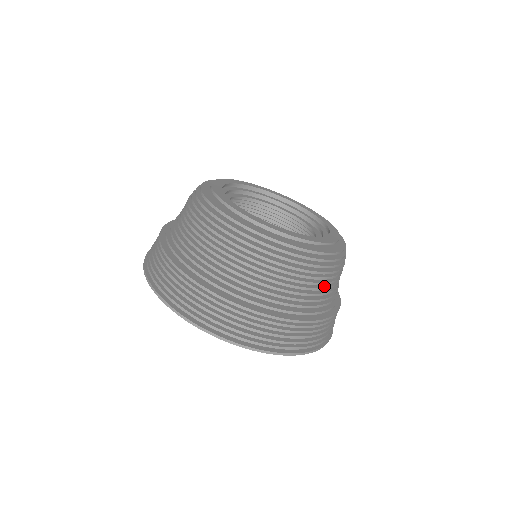
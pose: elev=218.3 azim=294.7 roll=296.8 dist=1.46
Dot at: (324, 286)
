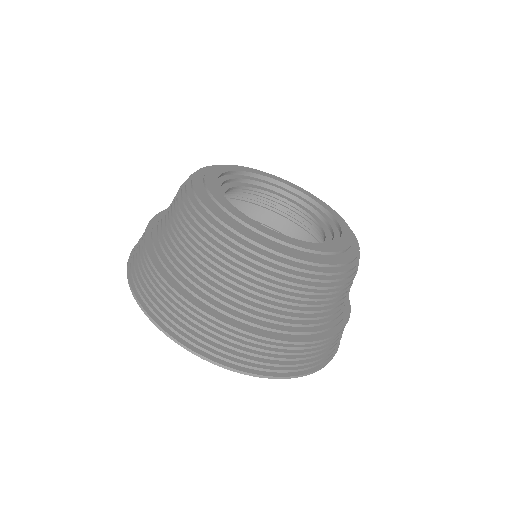
Dot at: occluded
